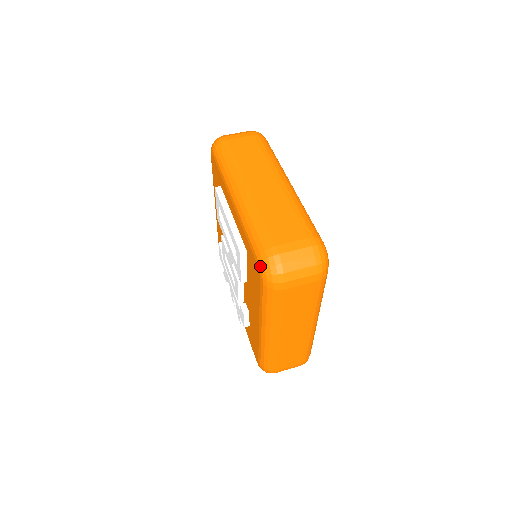
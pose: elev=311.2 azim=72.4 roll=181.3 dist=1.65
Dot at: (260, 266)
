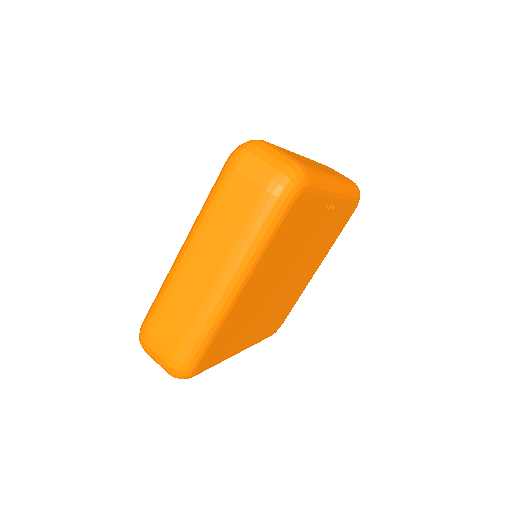
Dot at: occluded
